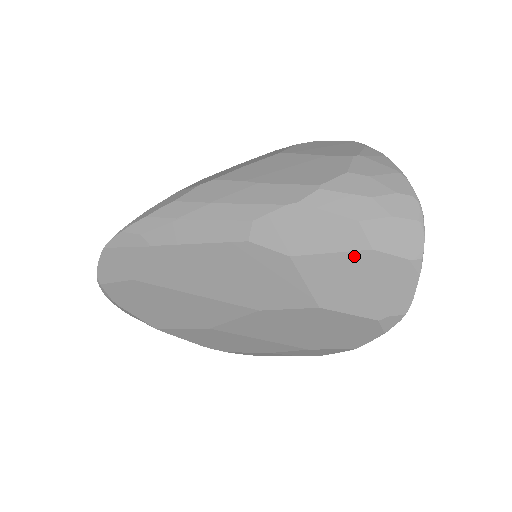
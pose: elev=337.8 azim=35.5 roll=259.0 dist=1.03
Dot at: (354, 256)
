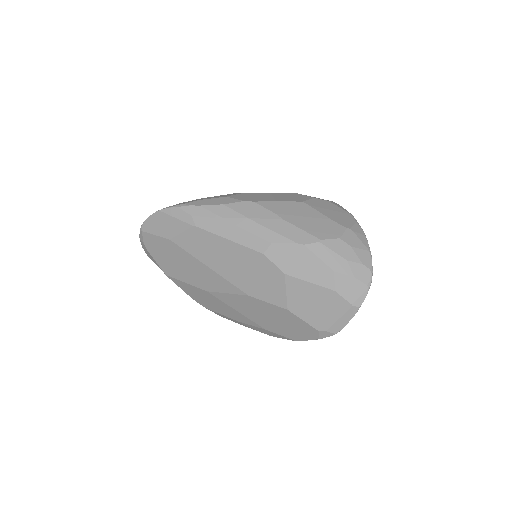
Dot at: (322, 290)
